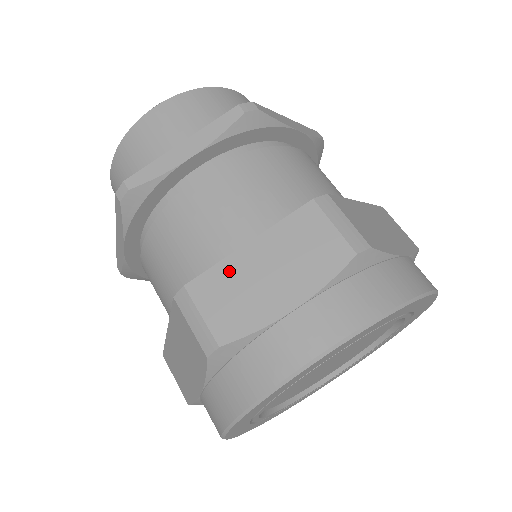
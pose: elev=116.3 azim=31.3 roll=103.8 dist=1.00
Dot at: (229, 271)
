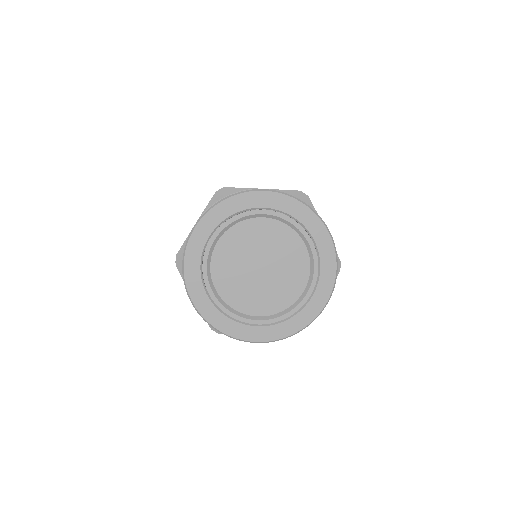
Dot at: occluded
